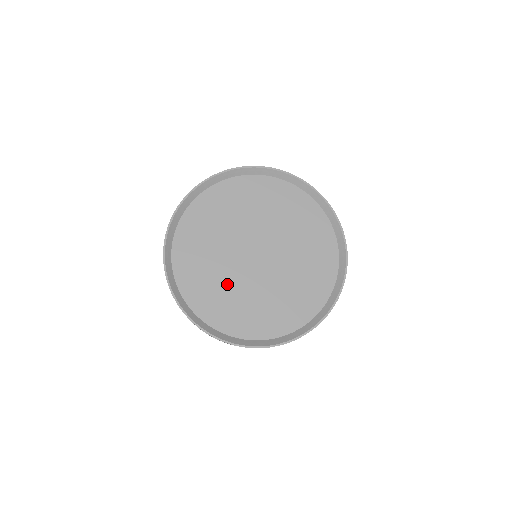
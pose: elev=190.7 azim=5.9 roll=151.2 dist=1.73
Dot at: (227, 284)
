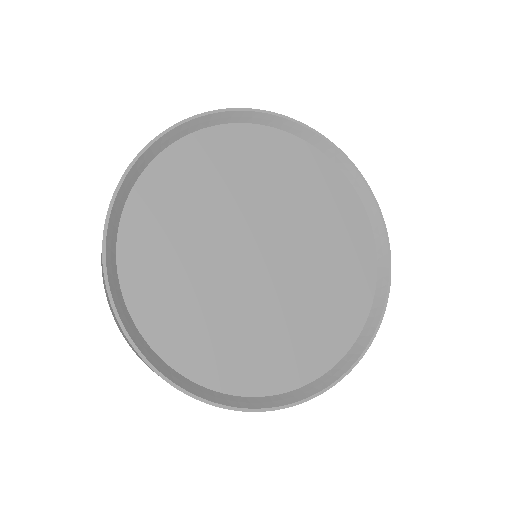
Dot at: (204, 292)
